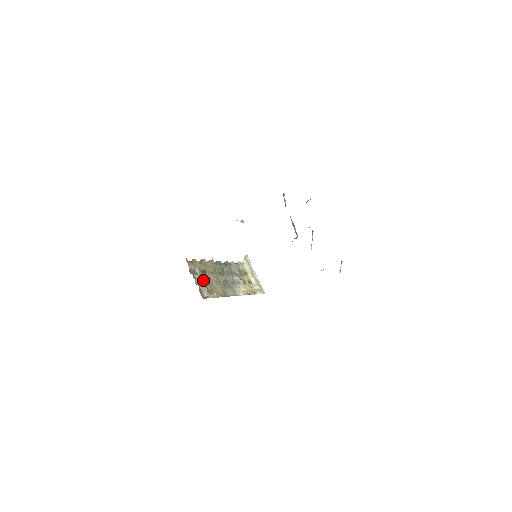
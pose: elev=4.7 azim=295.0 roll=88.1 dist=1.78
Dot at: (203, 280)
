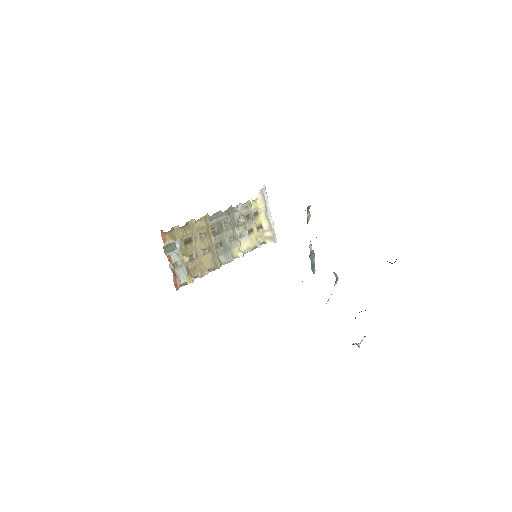
Dot at: (183, 258)
